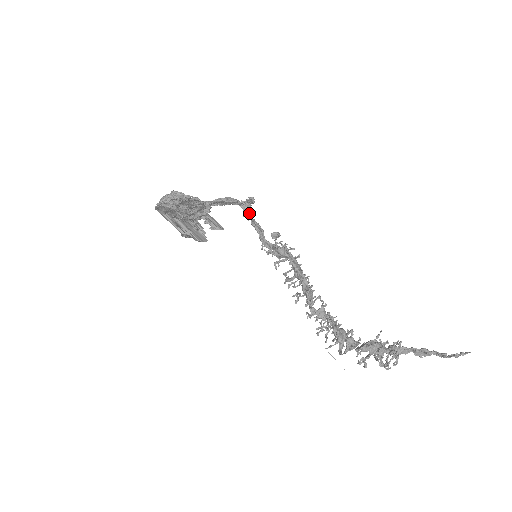
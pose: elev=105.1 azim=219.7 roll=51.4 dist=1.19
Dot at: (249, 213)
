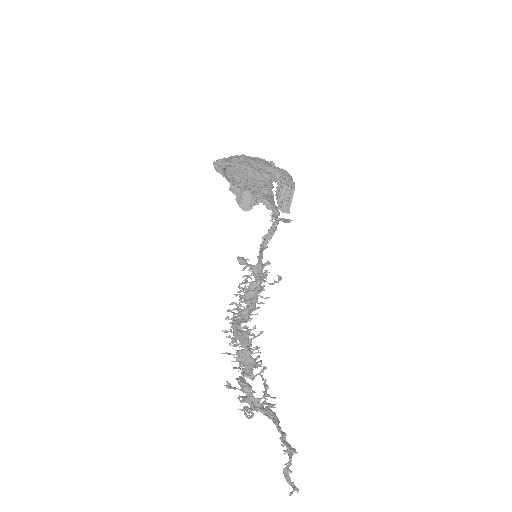
Dot at: (273, 226)
